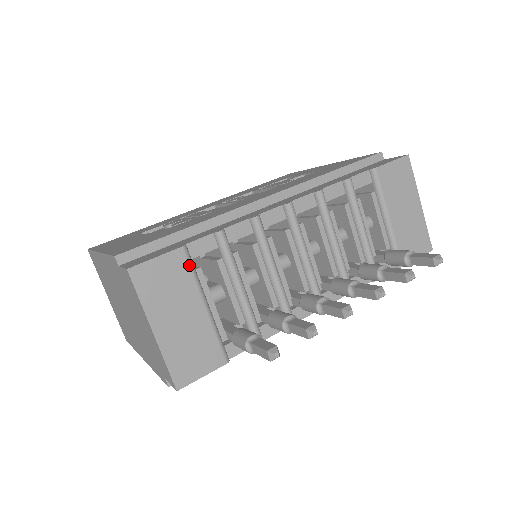
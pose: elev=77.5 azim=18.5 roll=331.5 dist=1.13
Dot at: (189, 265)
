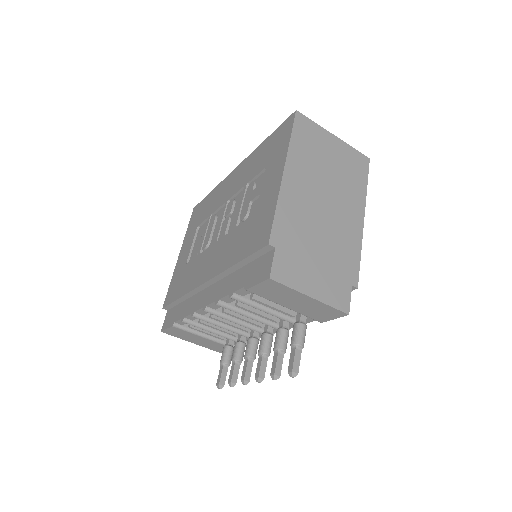
Dot at: (182, 330)
